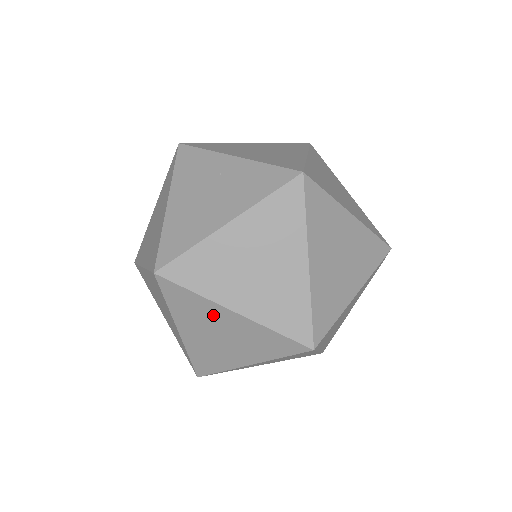
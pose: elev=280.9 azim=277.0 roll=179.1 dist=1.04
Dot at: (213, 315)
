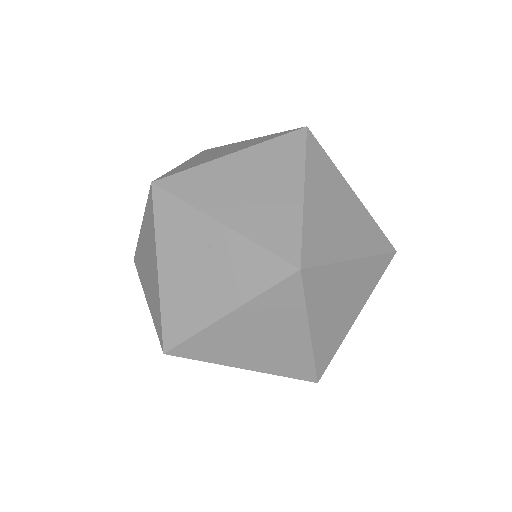
Dot at: occluded
